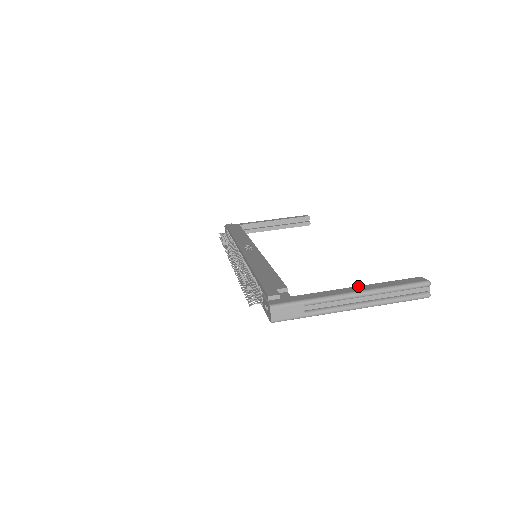
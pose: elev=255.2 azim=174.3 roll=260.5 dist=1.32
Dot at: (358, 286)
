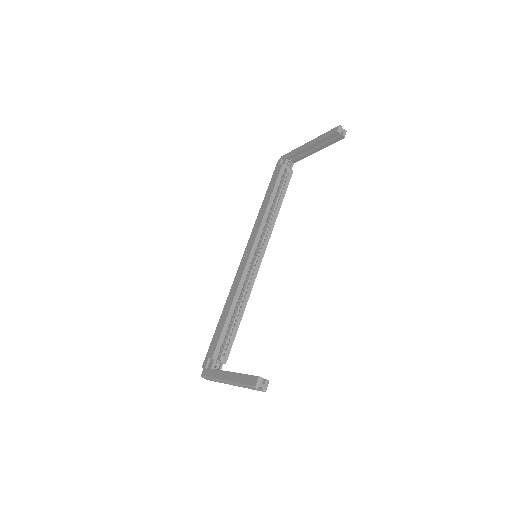
Dot at: (232, 372)
